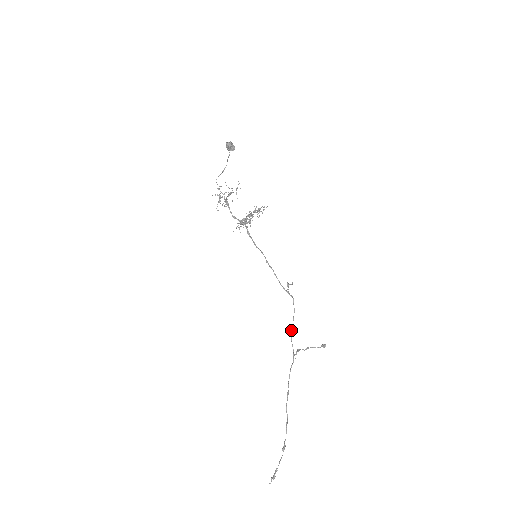
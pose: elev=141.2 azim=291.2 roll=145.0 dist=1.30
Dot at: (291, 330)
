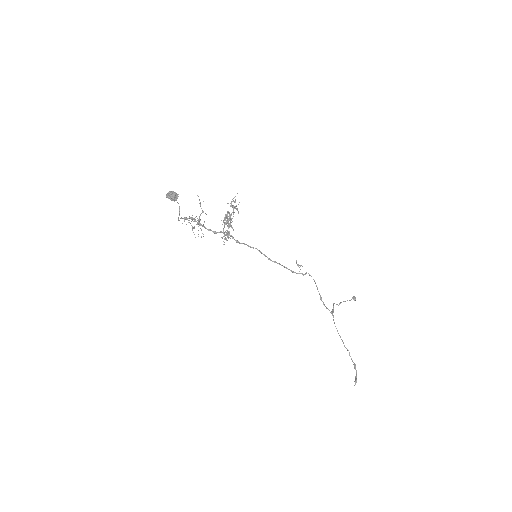
Dot at: (320, 299)
